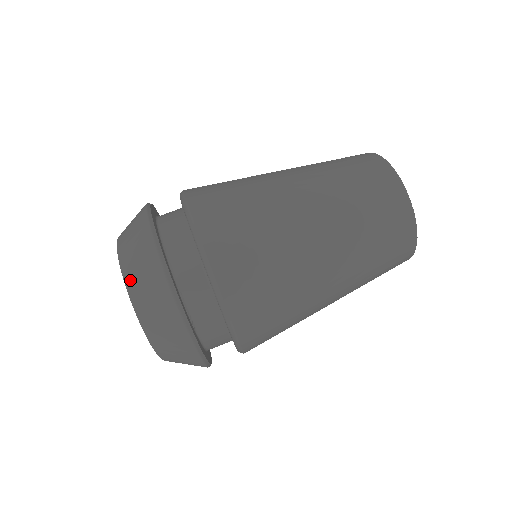
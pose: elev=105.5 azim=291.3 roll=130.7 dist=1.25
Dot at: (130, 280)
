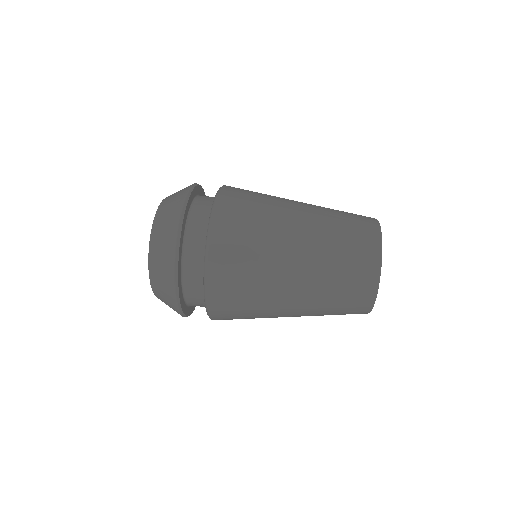
Dot at: (168, 197)
